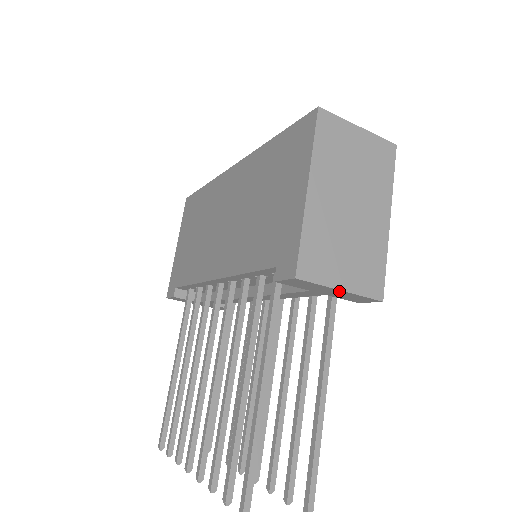
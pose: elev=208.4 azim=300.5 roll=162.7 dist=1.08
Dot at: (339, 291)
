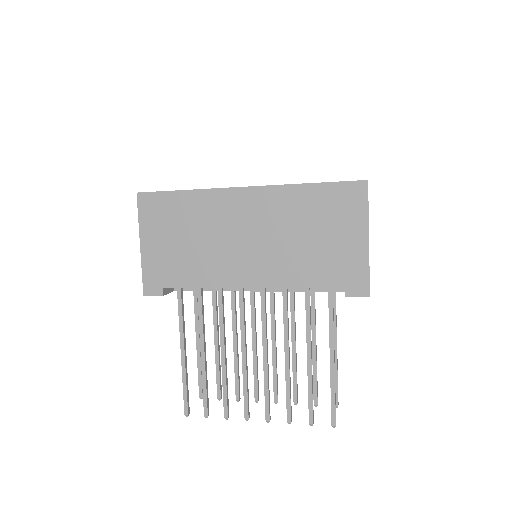
Dot at: occluded
